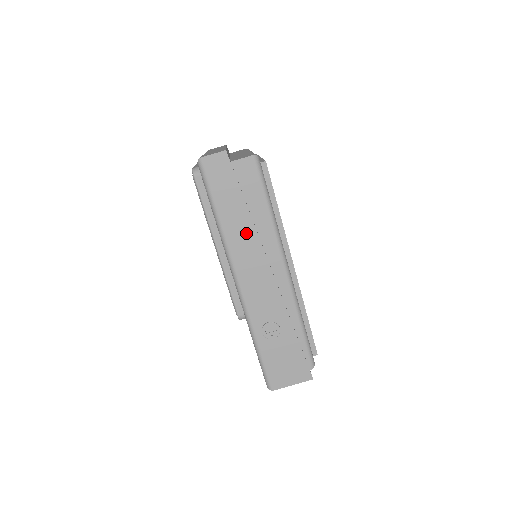
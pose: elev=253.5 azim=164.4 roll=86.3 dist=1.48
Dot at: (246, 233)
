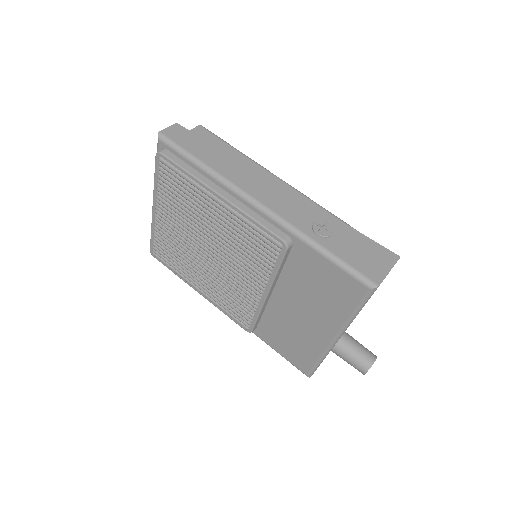
Dot at: (235, 166)
